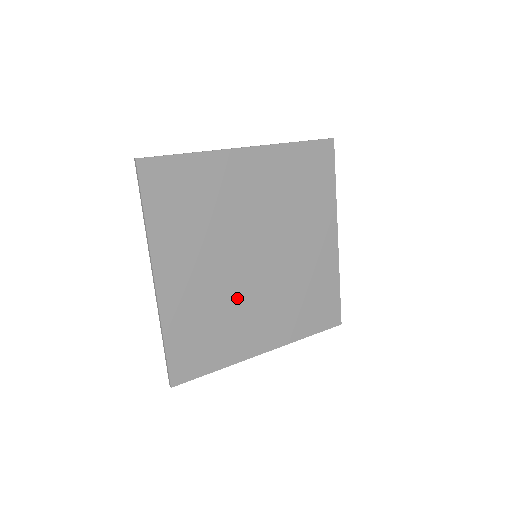
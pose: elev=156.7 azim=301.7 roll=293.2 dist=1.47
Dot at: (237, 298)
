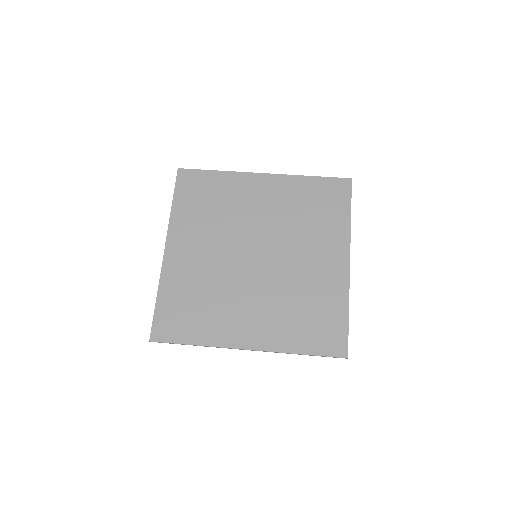
Dot at: (229, 285)
